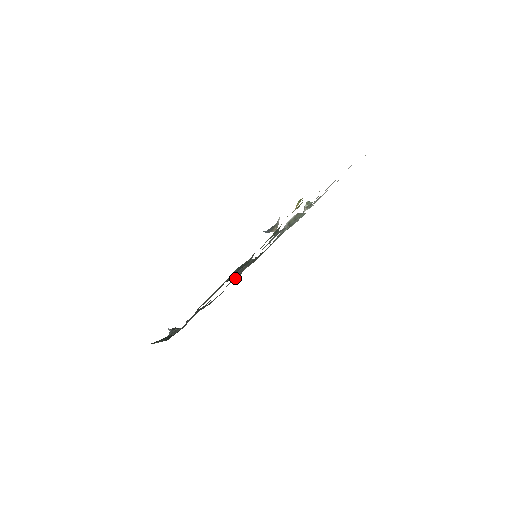
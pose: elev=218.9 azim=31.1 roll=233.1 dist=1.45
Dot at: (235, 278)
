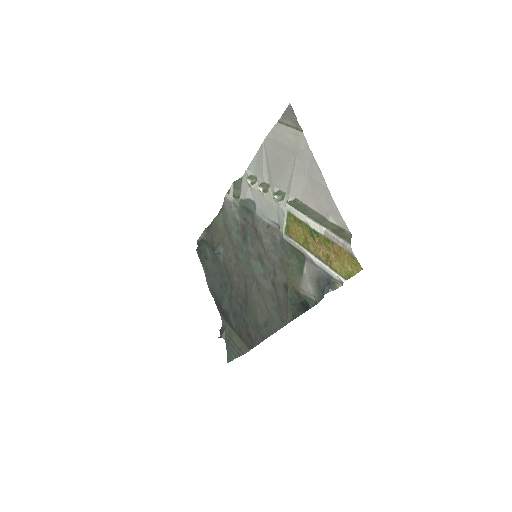
Dot at: (222, 262)
